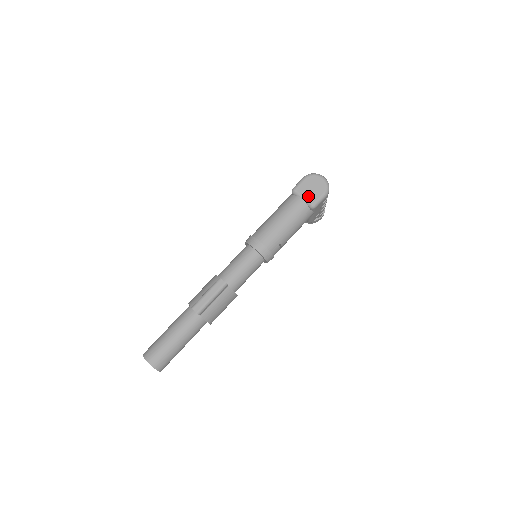
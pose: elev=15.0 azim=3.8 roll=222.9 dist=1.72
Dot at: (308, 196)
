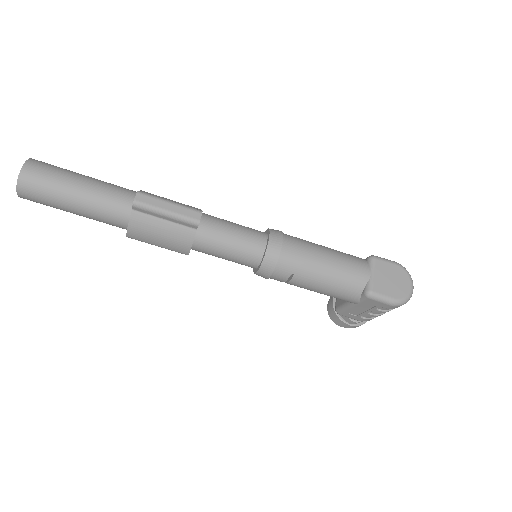
Dot at: (378, 279)
